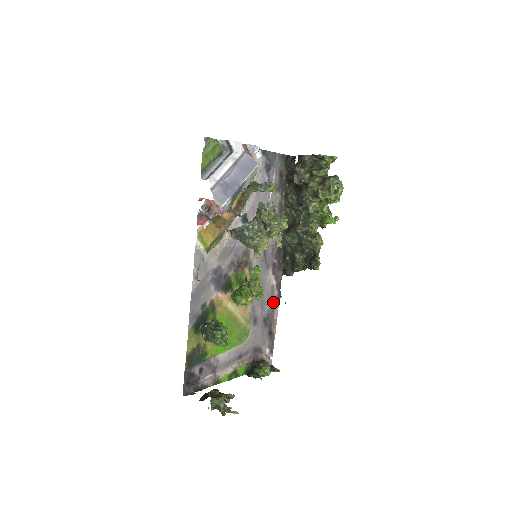
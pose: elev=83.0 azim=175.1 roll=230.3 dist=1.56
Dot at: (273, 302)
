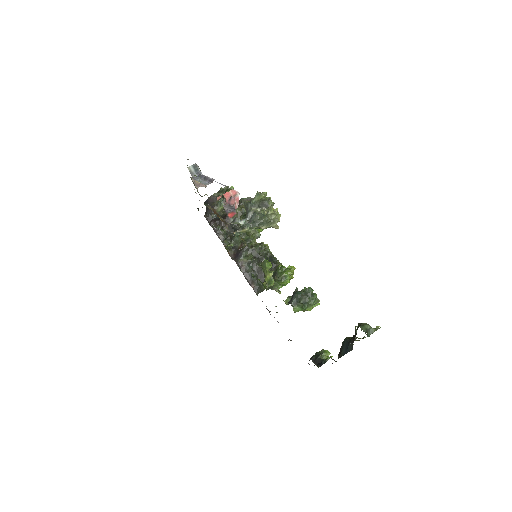
Dot at: occluded
